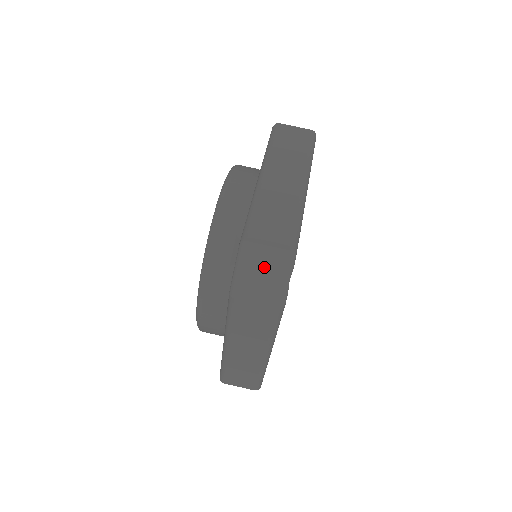
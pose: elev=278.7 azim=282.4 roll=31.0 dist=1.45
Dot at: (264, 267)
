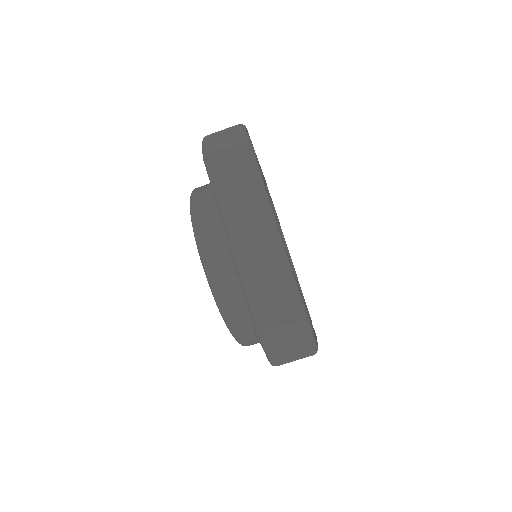
Dot at: (287, 340)
